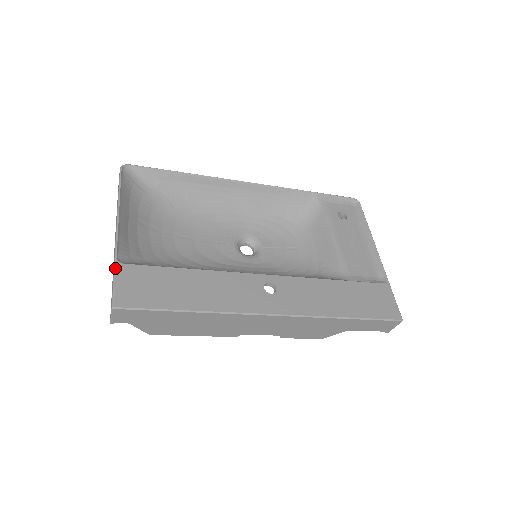
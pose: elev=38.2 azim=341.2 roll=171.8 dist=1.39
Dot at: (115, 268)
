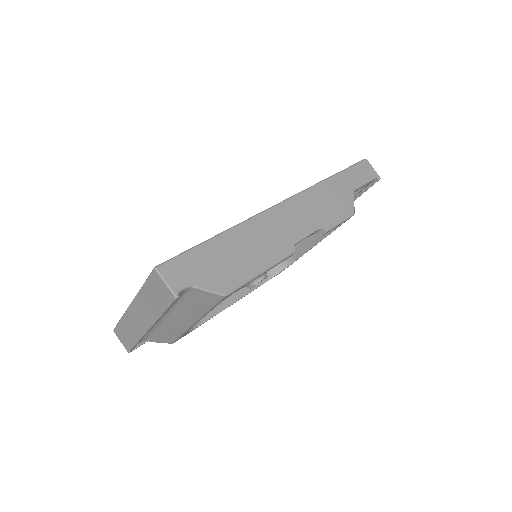
Dot at: (142, 286)
